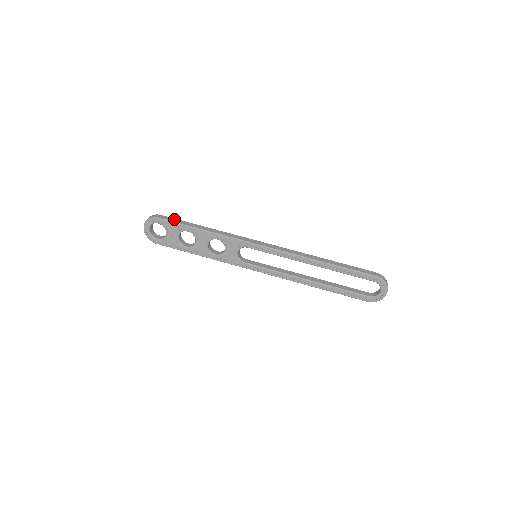
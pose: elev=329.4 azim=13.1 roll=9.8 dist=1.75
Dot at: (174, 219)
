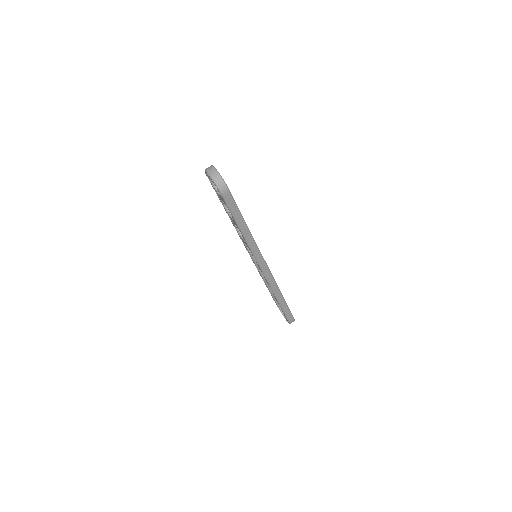
Dot at: (234, 205)
